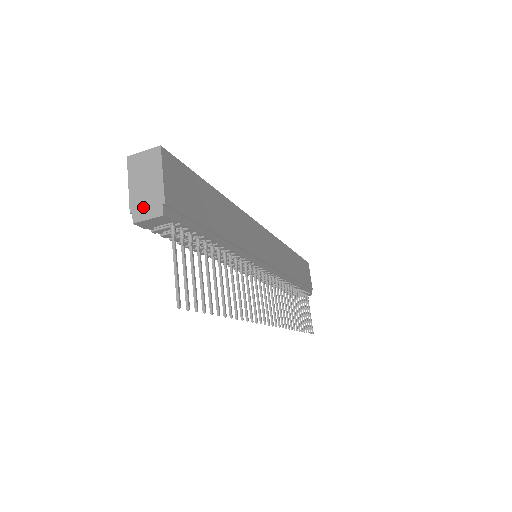
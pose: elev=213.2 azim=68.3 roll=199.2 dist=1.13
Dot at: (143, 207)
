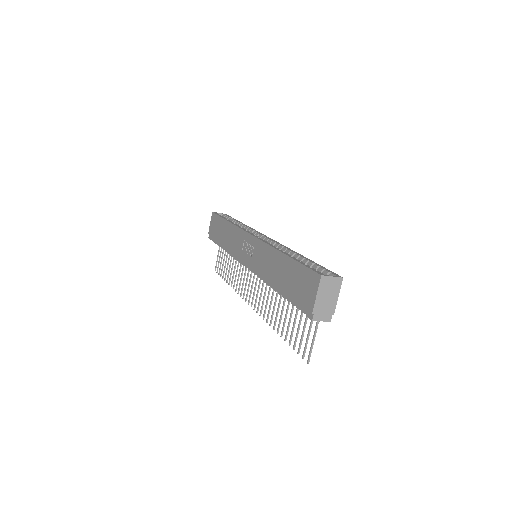
Dot at: (321, 313)
